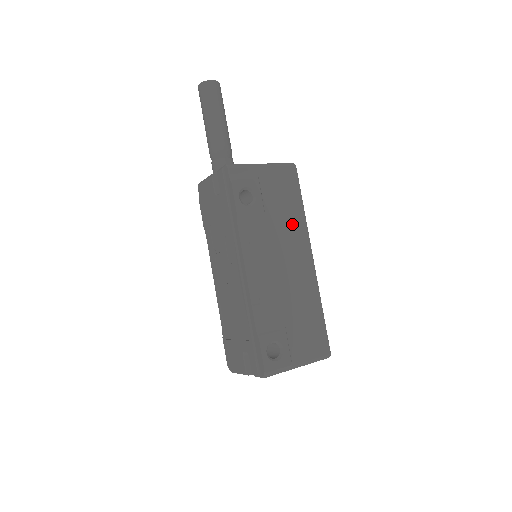
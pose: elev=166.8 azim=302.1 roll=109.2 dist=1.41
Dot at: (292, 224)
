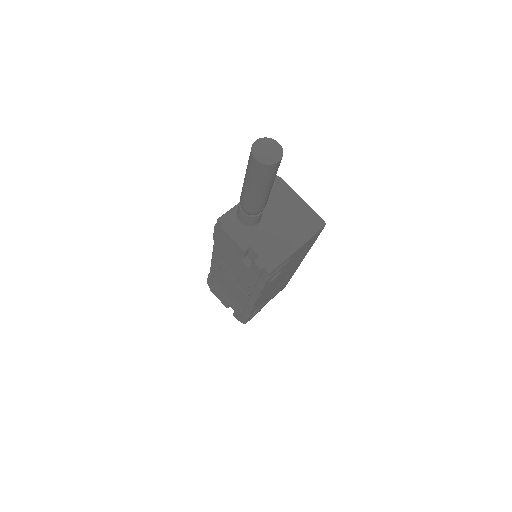
Dot at: (299, 259)
